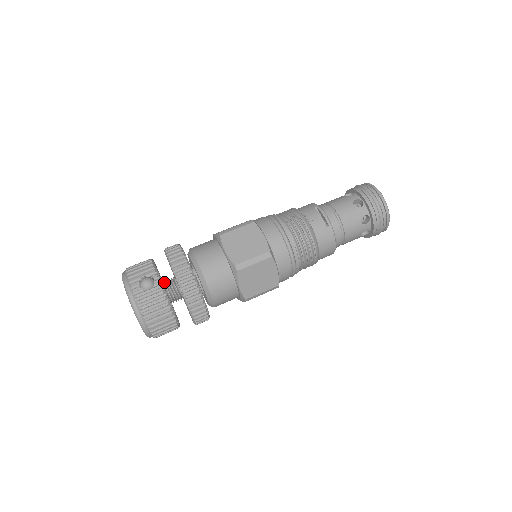
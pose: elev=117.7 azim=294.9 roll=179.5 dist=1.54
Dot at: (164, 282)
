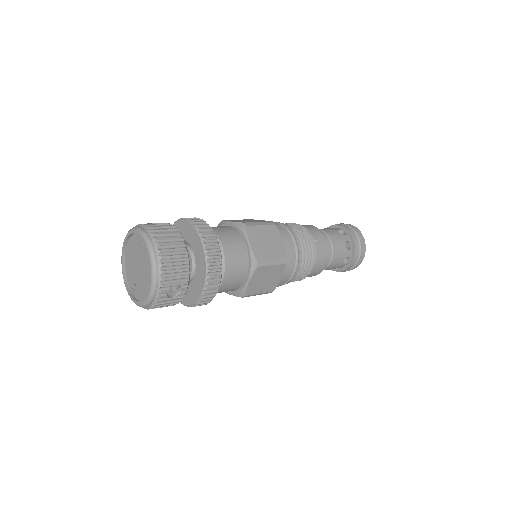
Dot at: occluded
